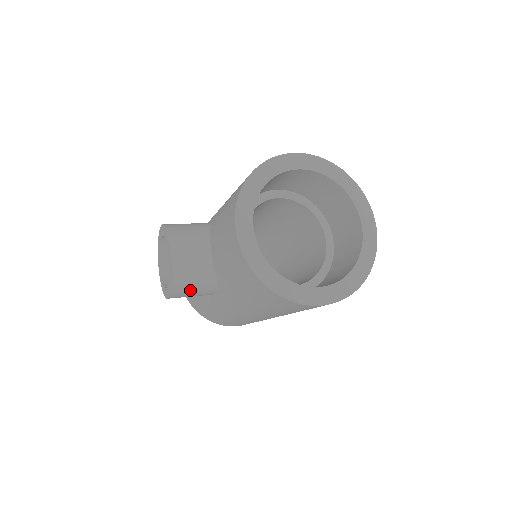
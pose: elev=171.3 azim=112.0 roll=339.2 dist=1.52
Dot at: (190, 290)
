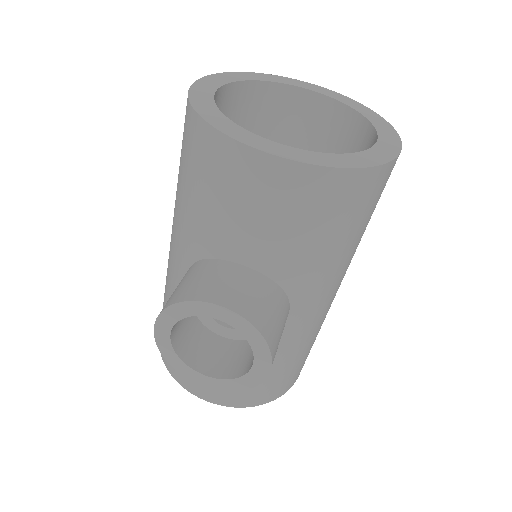
Dot at: (277, 328)
